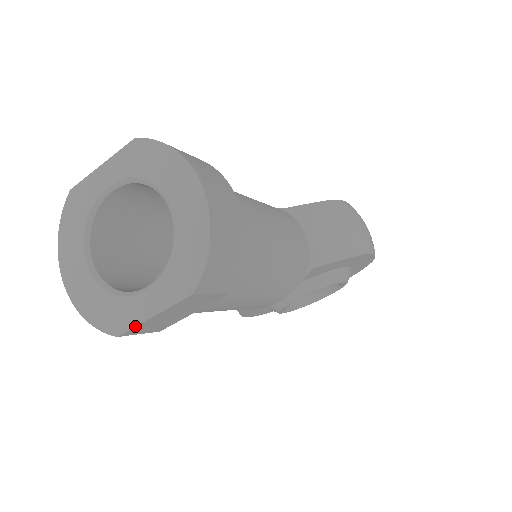
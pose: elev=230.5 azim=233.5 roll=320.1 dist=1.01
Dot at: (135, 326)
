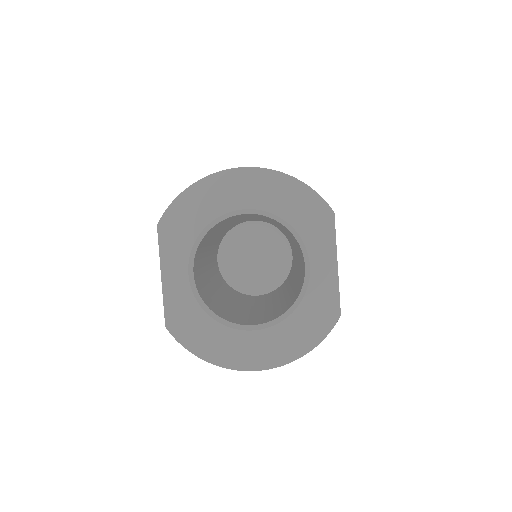
Dot at: (338, 290)
